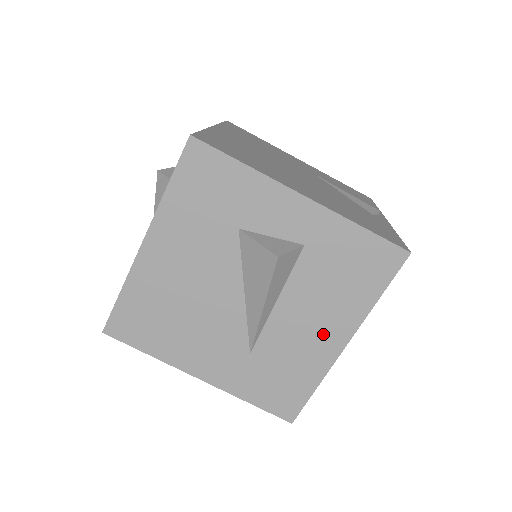
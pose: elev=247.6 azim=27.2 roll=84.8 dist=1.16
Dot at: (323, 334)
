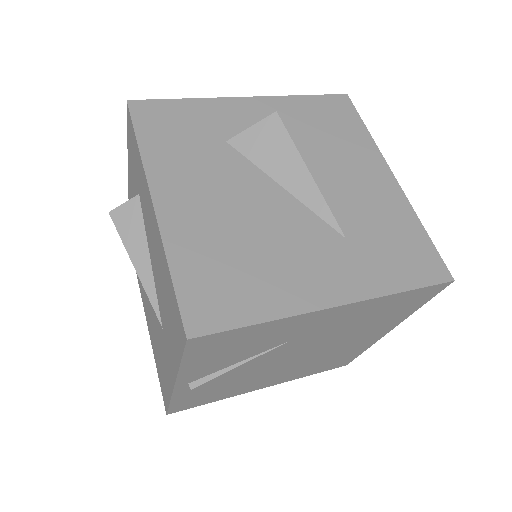
Dot at: (371, 179)
